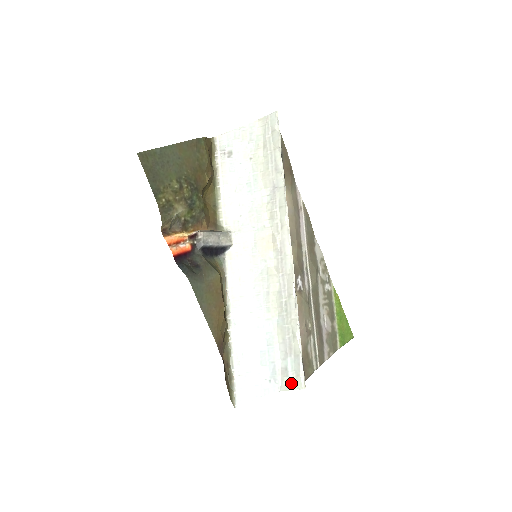
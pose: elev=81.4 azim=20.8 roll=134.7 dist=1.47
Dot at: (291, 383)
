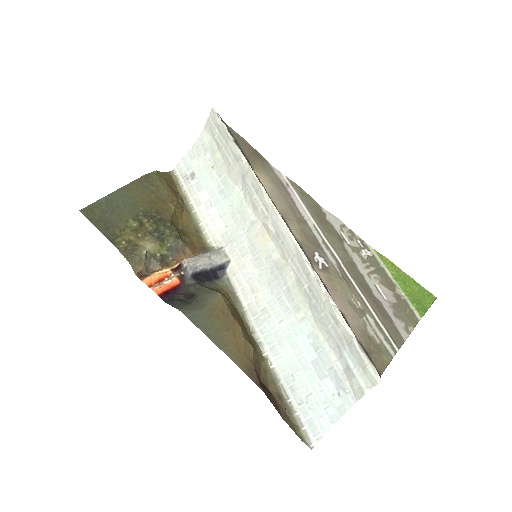
Dot at: (362, 383)
